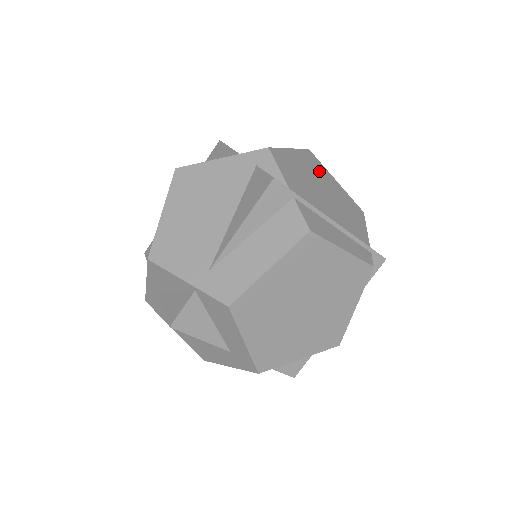
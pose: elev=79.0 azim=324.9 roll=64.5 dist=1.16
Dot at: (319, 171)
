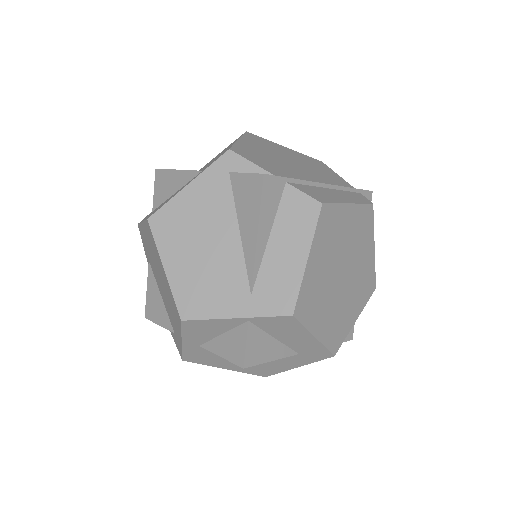
Dot at: (270, 146)
